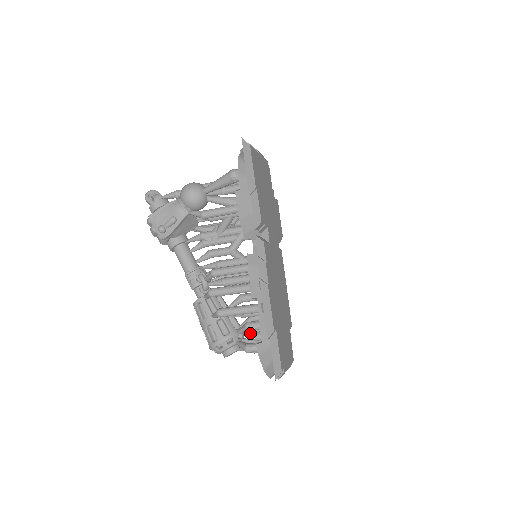
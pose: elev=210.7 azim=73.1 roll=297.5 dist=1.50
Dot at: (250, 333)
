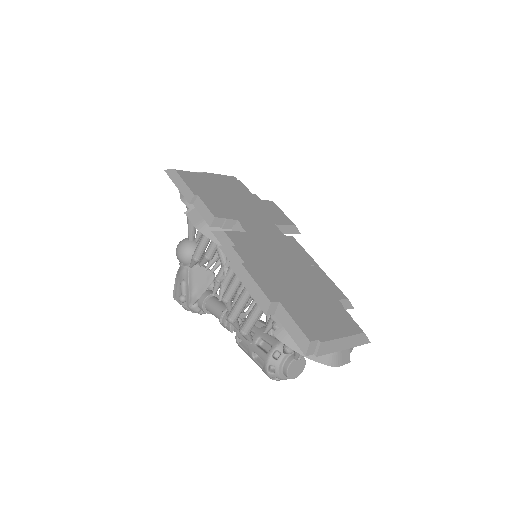
Dot at: occluded
